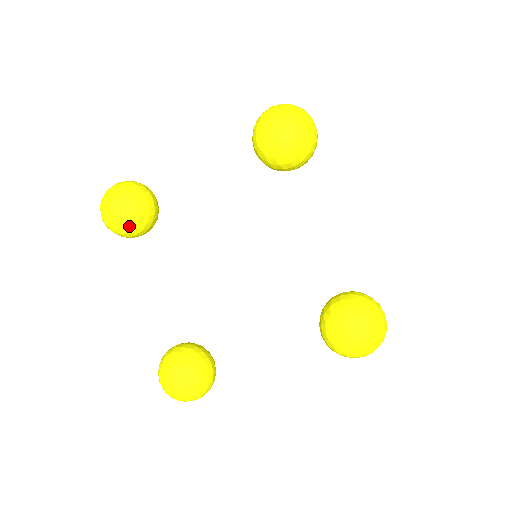
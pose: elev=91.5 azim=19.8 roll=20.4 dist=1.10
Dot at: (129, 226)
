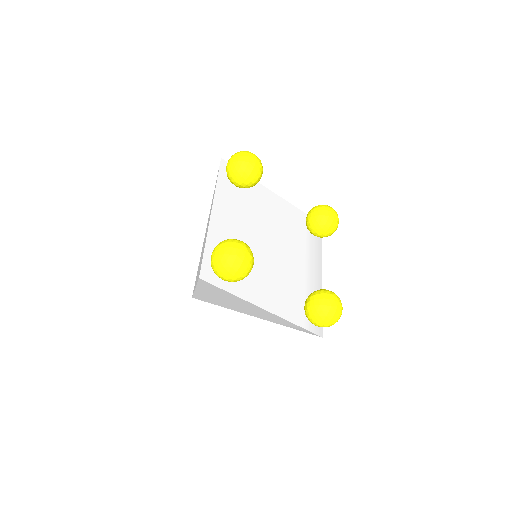
Dot at: (254, 174)
